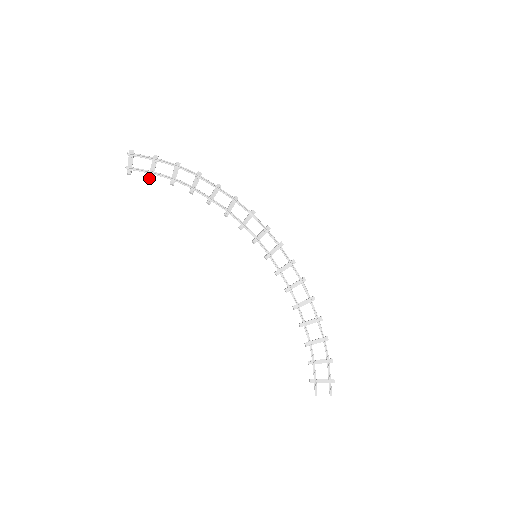
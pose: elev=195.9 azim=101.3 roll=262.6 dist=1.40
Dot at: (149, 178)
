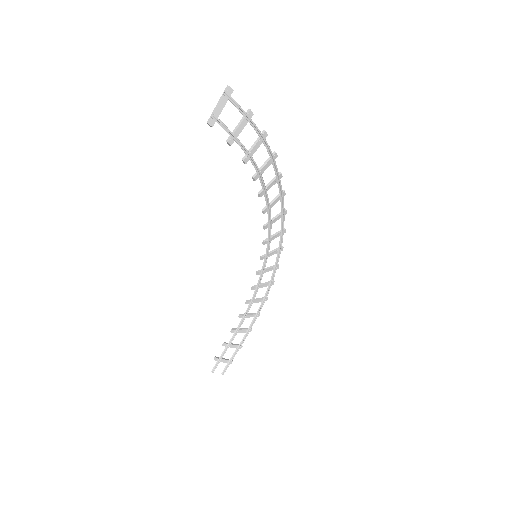
Dot at: (227, 142)
